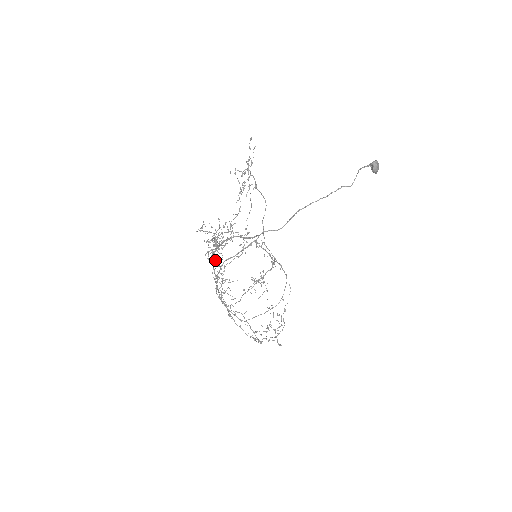
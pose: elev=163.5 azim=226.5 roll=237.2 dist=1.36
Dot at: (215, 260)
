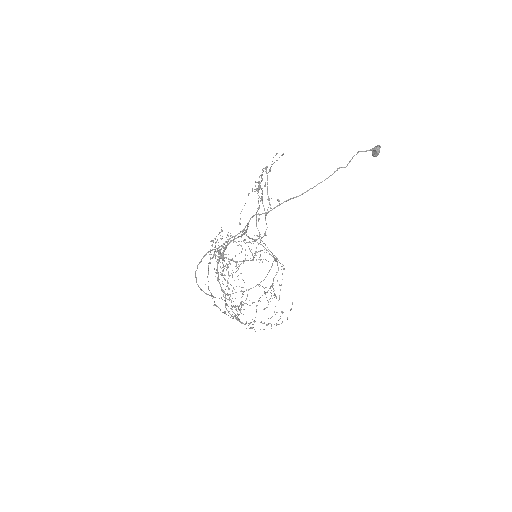
Dot at: (222, 275)
